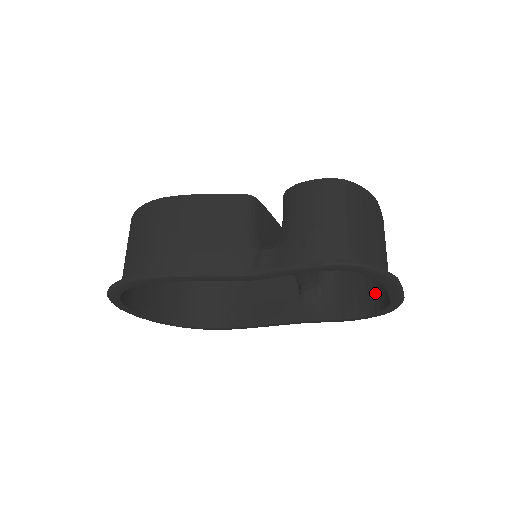
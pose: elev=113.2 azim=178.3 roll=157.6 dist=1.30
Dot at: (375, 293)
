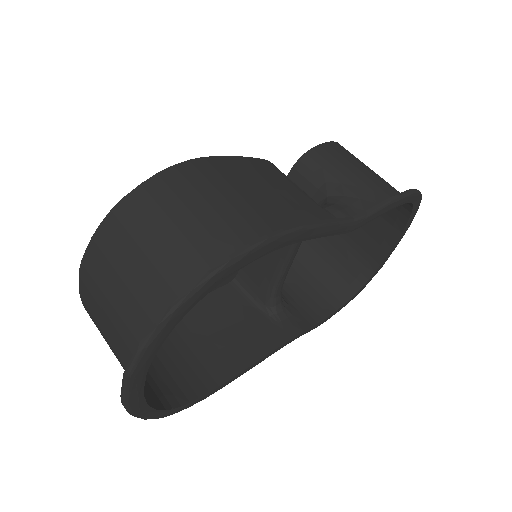
Dot at: (338, 282)
